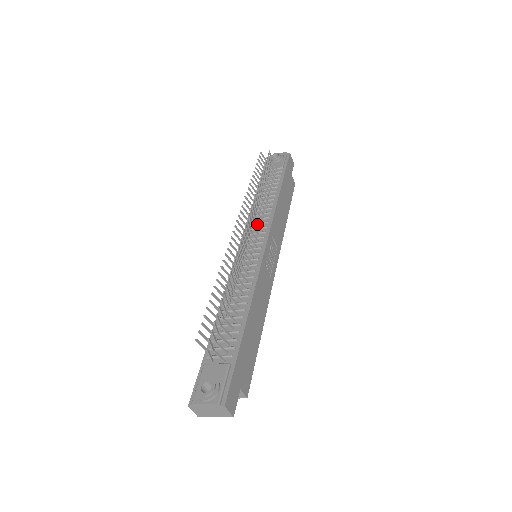
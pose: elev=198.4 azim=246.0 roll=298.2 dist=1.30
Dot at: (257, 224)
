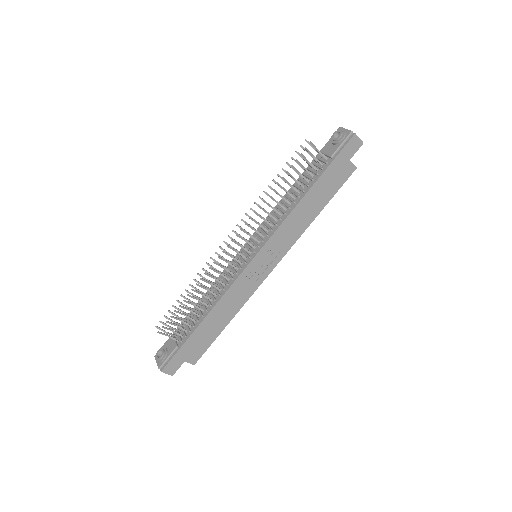
Dot at: (267, 226)
